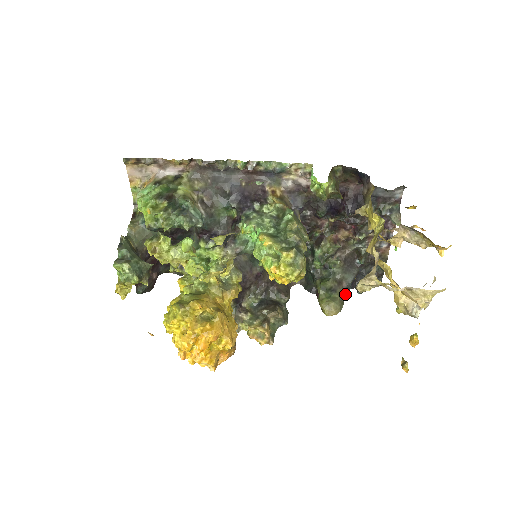
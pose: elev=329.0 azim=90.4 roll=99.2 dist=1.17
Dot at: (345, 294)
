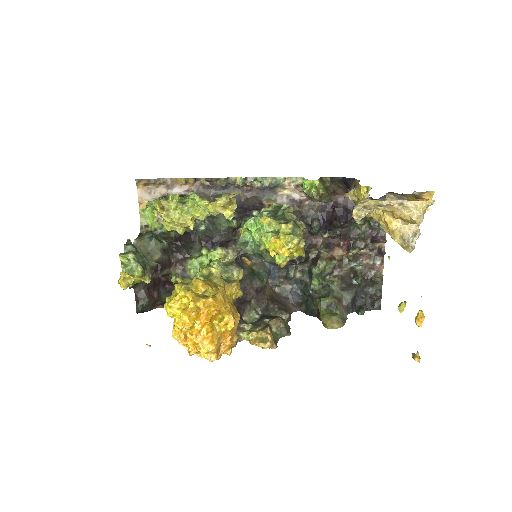
Dot at: (346, 313)
